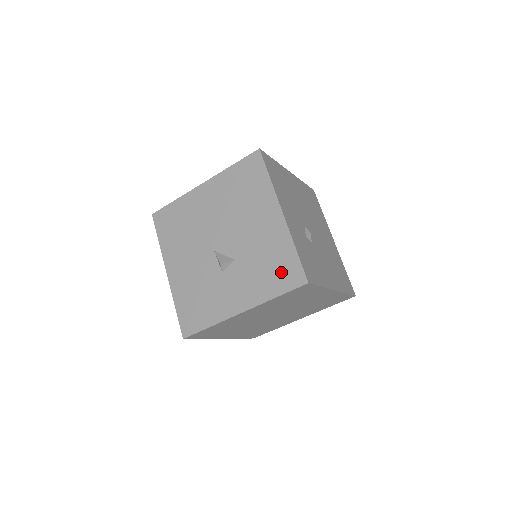
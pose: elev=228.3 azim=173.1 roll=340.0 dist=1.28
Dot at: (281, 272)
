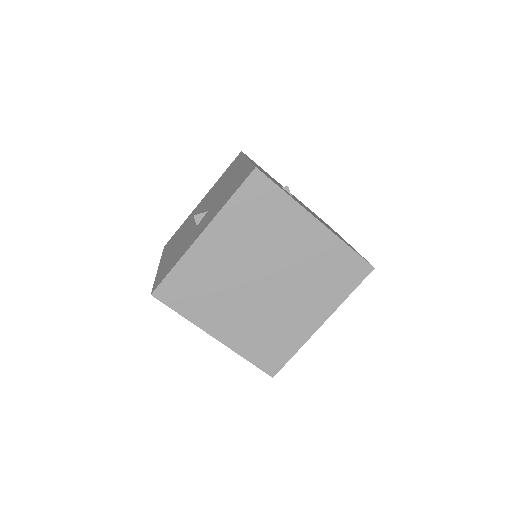
Dot at: (238, 182)
